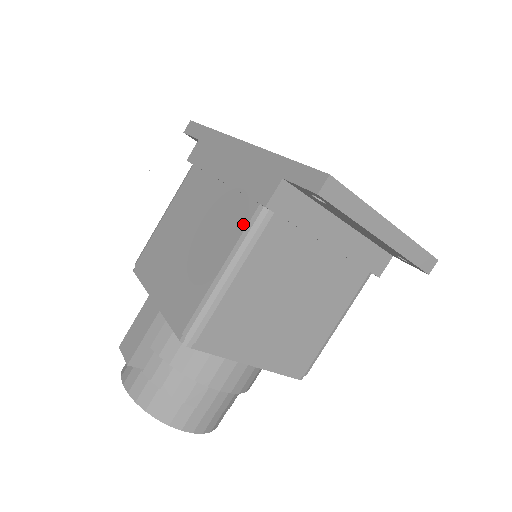
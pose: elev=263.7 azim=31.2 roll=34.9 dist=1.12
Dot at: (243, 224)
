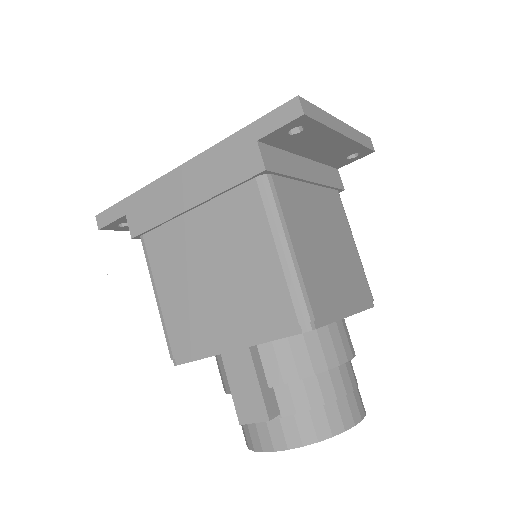
Dot at: (257, 203)
